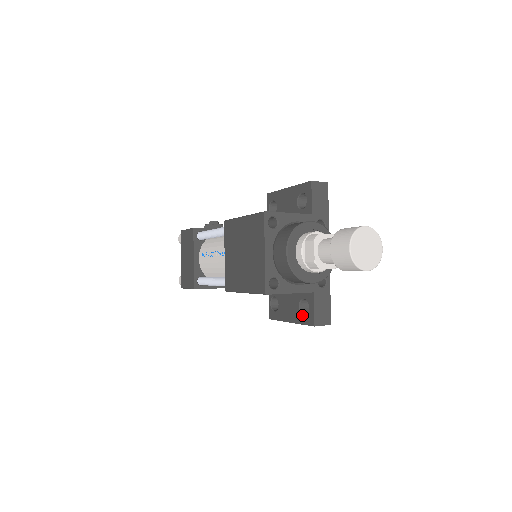
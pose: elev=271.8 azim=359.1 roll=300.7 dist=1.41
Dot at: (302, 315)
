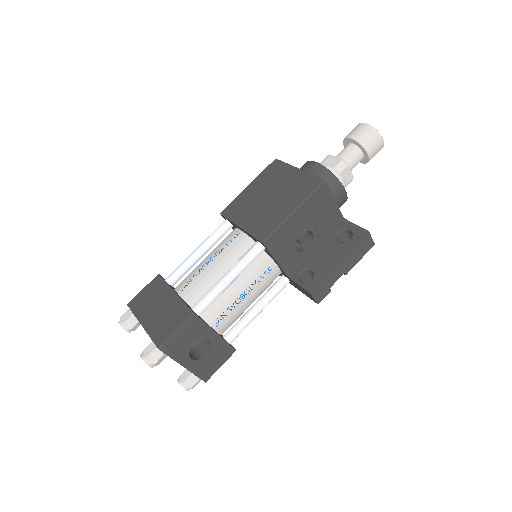
Dot at: (348, 241)
